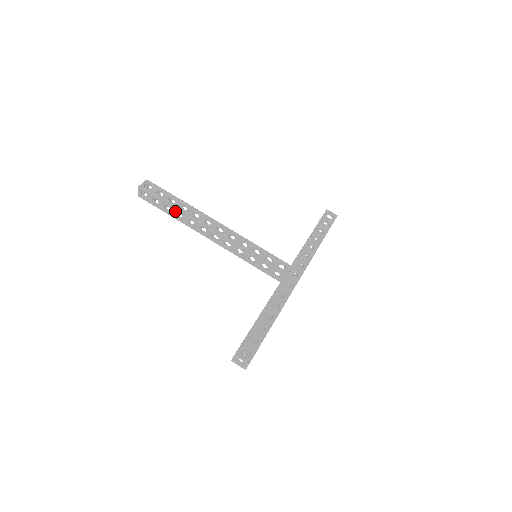
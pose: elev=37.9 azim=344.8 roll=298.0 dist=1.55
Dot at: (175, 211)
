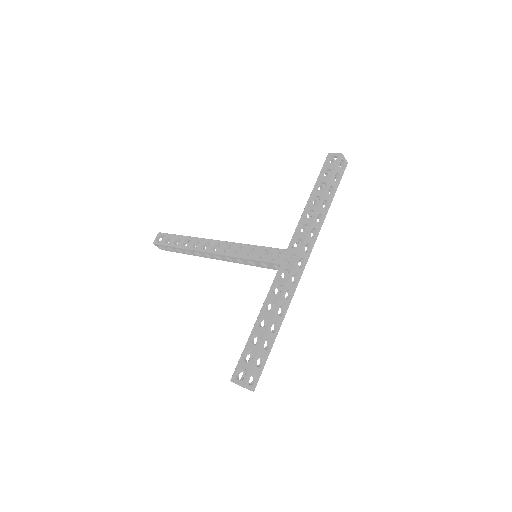
Dot at: (182, 250)
